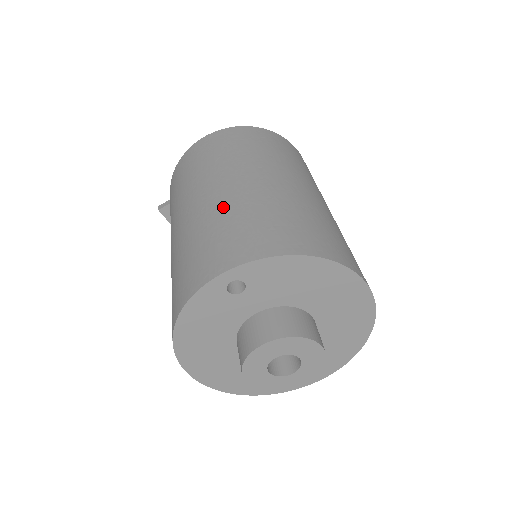
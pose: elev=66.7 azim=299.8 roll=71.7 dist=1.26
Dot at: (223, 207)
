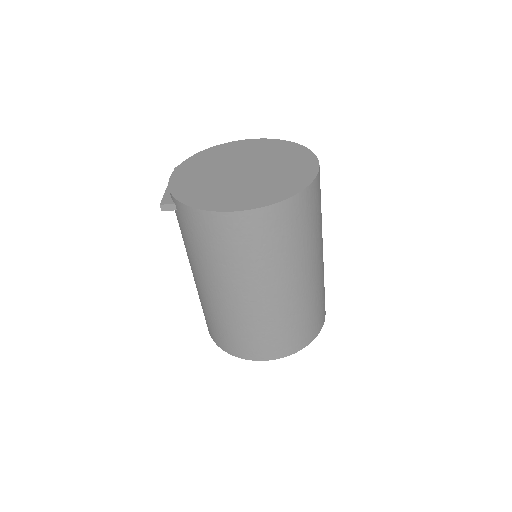
Dot at: (263, 318)
